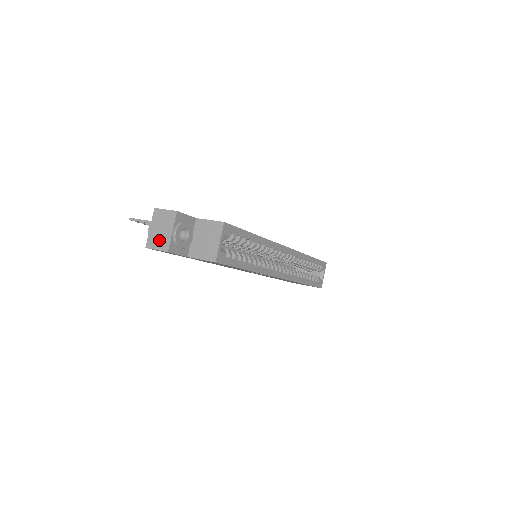
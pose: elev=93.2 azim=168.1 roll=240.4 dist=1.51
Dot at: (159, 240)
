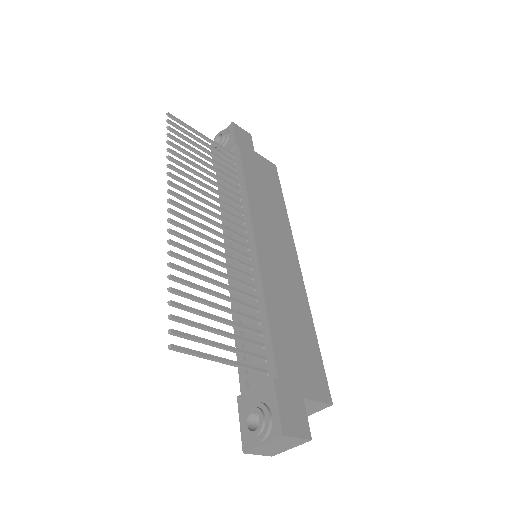
Dot at: (268, 452)
